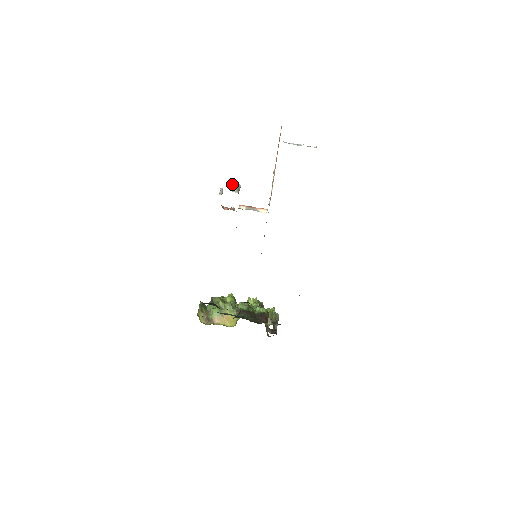
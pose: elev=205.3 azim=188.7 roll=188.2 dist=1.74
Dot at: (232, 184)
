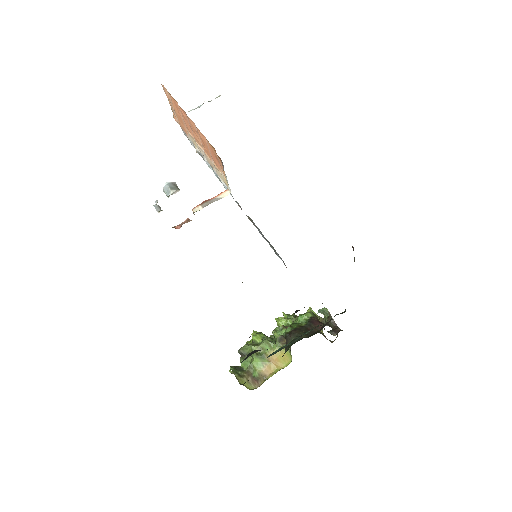
Dot at: (164, 188)
